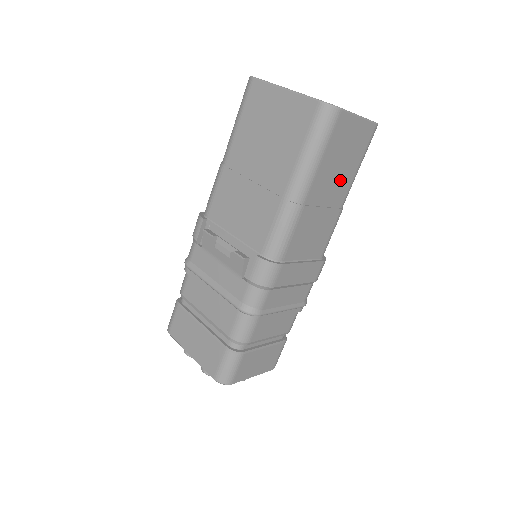
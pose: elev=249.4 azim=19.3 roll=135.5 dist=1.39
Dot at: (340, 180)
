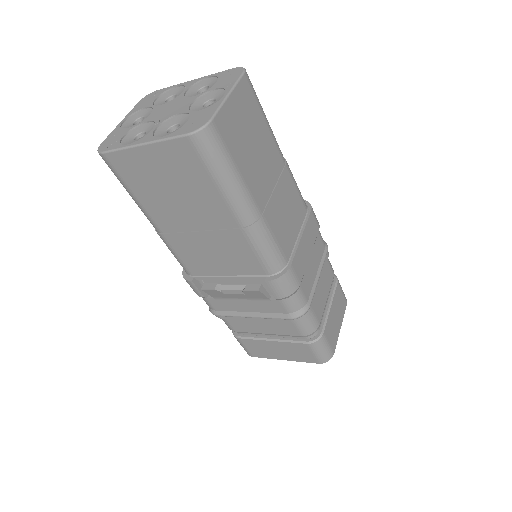
Dot at: (265, 153)
